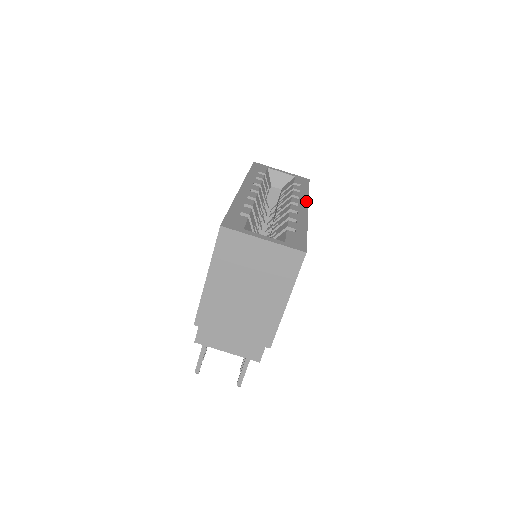
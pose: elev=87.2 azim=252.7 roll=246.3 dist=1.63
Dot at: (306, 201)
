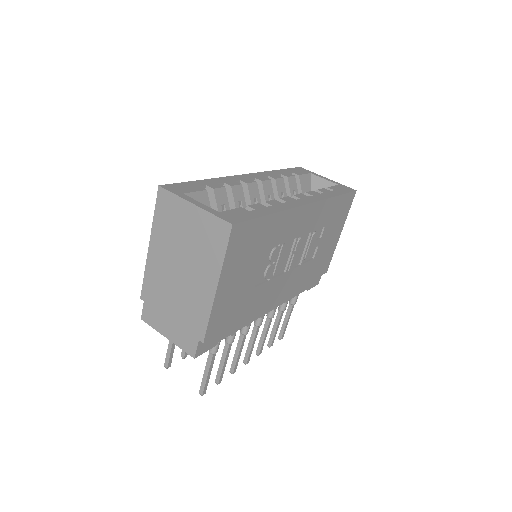
Dot at: (316, 199)
